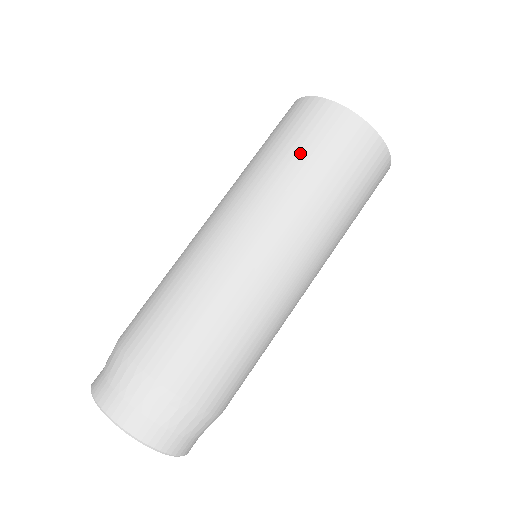
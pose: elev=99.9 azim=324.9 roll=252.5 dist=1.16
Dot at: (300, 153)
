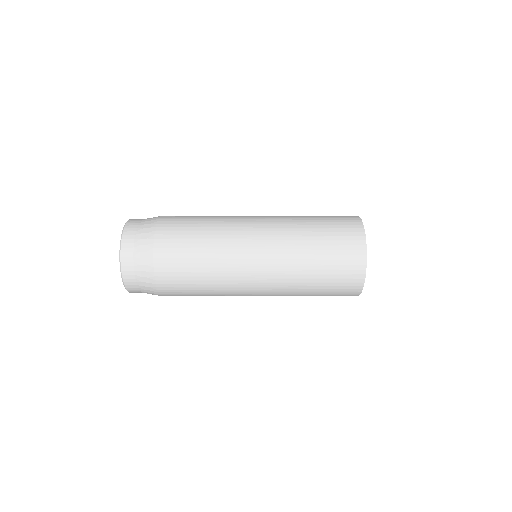
Dot at: (323, 247)
